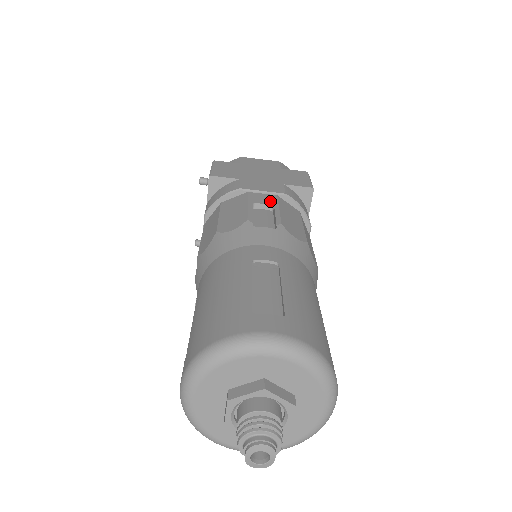
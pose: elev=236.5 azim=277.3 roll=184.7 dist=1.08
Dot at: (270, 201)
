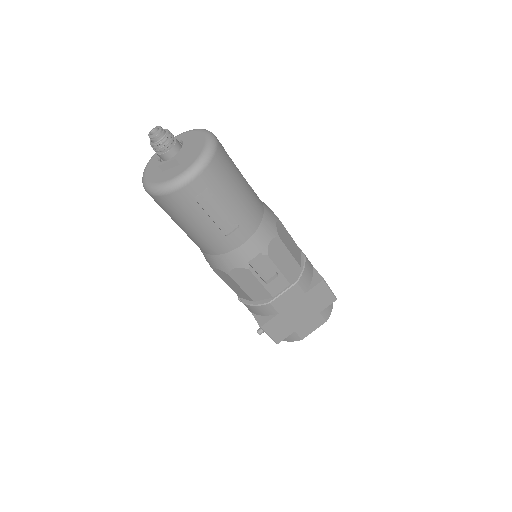
Dot at: occluded
